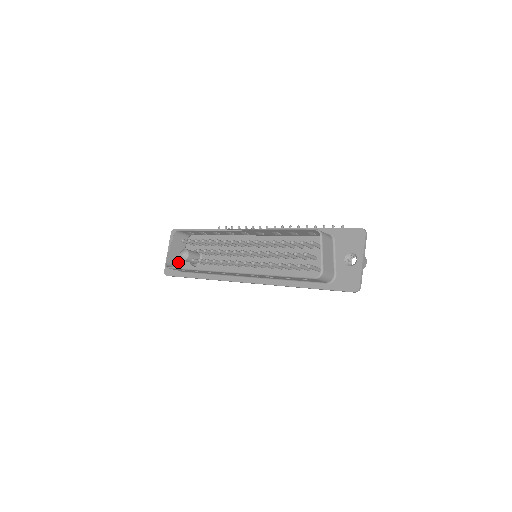
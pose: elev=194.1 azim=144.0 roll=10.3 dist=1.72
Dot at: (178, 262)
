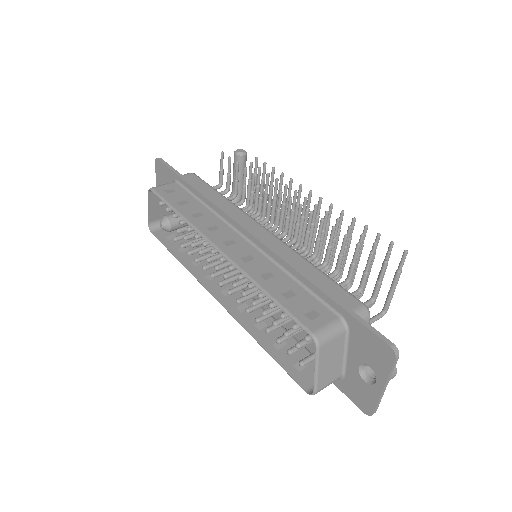
Dot at: (167, 214)
